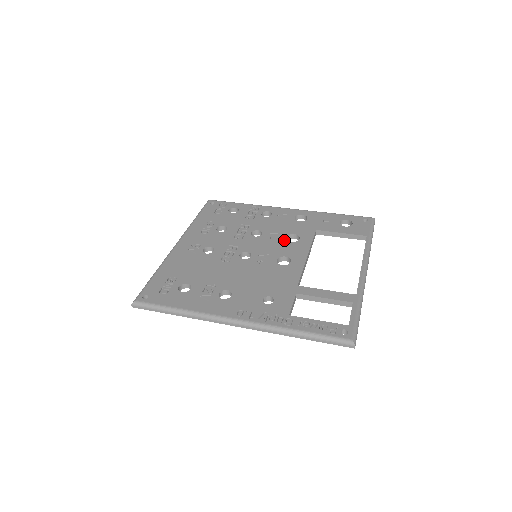
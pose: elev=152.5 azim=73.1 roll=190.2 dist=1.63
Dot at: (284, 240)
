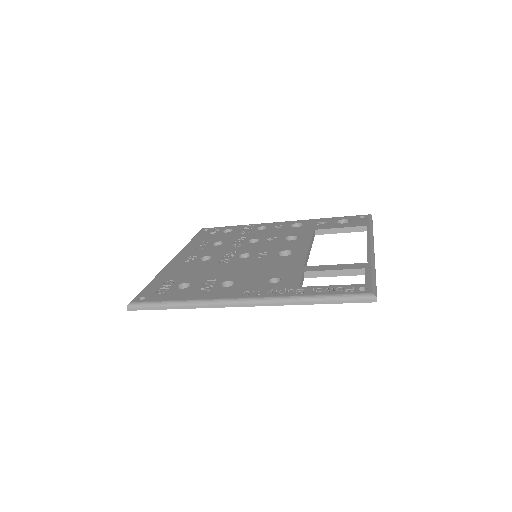
Dot at: (283, 240)
